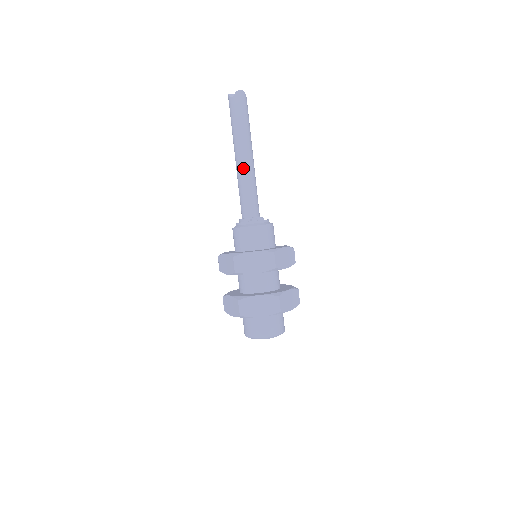
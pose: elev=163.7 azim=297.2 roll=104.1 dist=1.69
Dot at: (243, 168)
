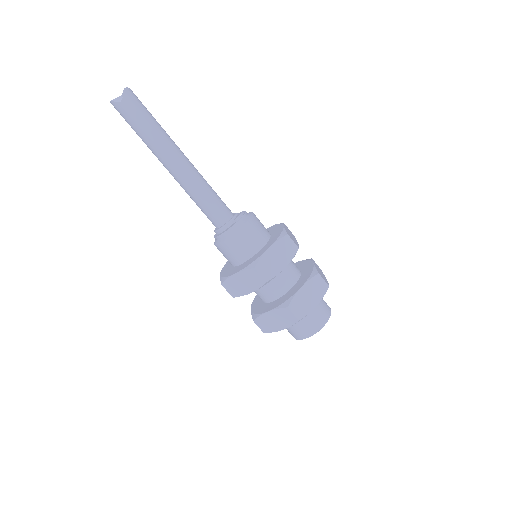
Dot at: (187, 173)
